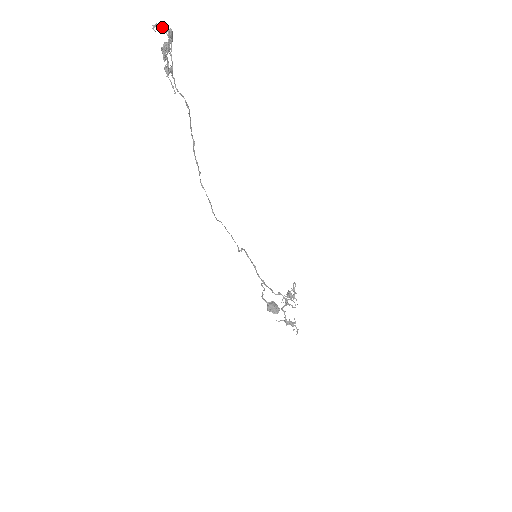
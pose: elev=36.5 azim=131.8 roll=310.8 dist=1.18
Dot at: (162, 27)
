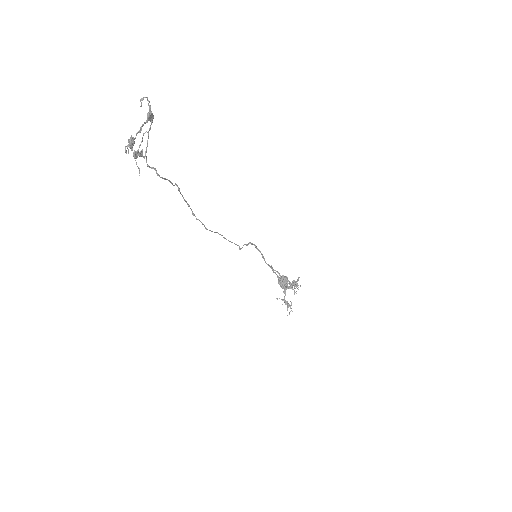
Dot at: occluded
